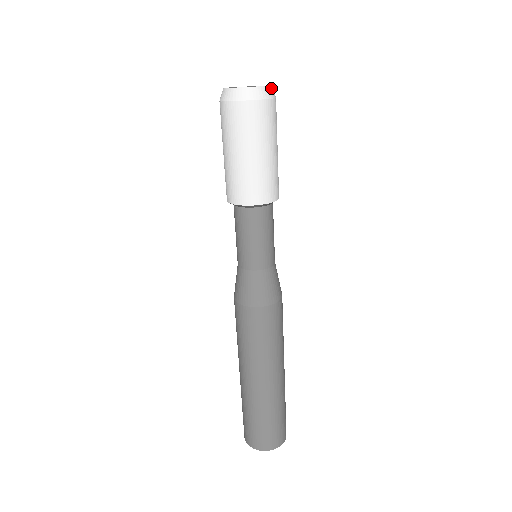
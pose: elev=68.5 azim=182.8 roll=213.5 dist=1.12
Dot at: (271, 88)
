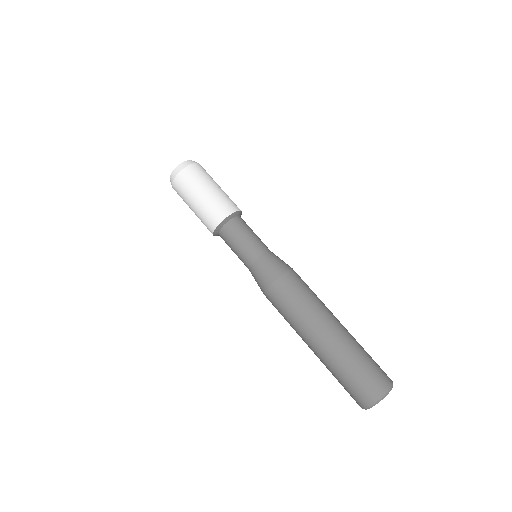
Dot at: occluded
